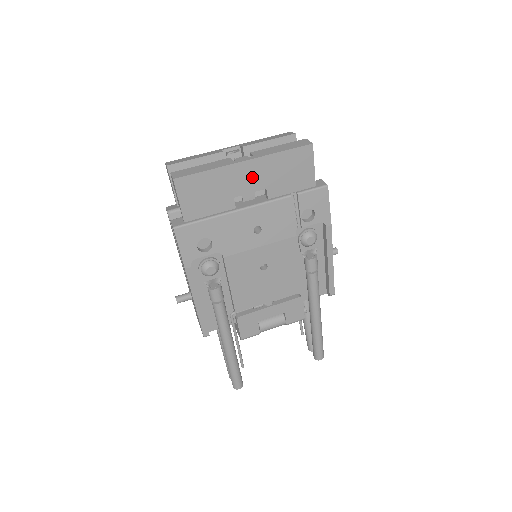
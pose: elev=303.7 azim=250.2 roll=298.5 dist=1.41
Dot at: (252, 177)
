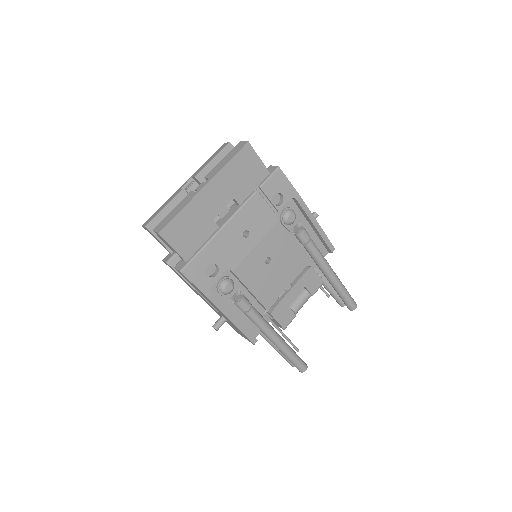
Dot at: (217, 195)
